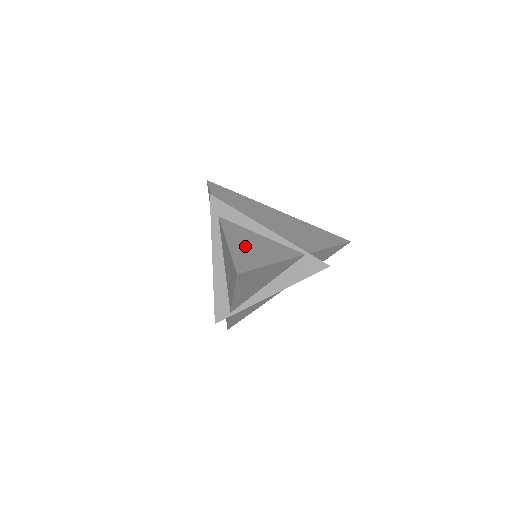
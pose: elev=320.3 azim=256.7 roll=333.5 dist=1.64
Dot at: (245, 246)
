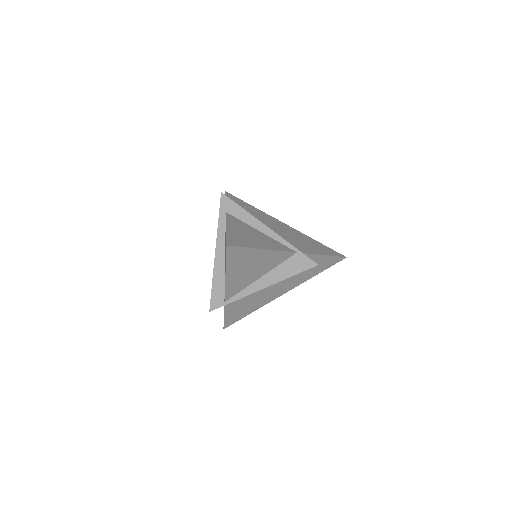
Dot at: (242, 233)
